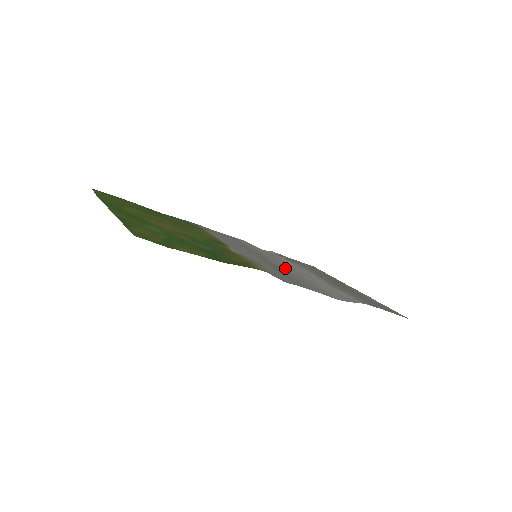
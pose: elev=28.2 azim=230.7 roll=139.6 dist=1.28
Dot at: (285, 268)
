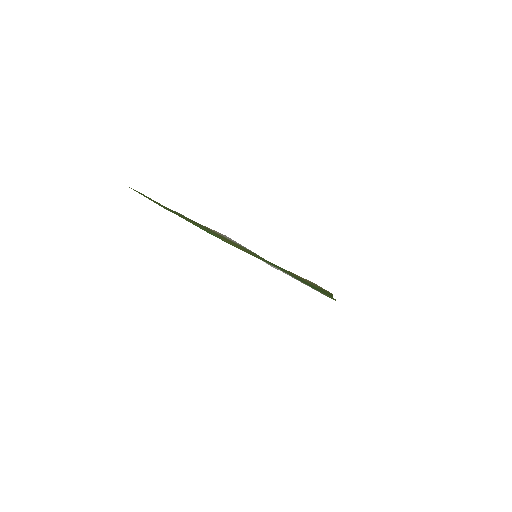
Dot at: occluded
